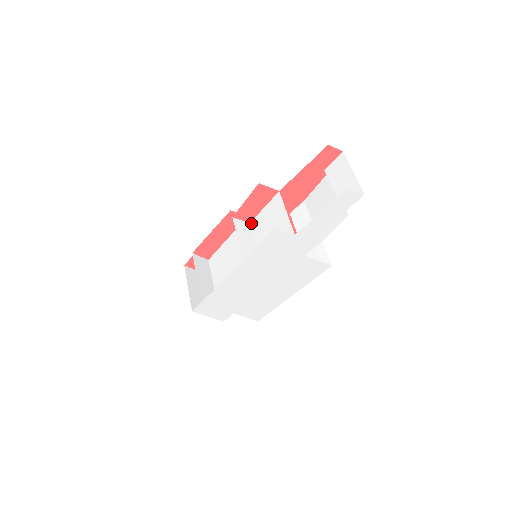
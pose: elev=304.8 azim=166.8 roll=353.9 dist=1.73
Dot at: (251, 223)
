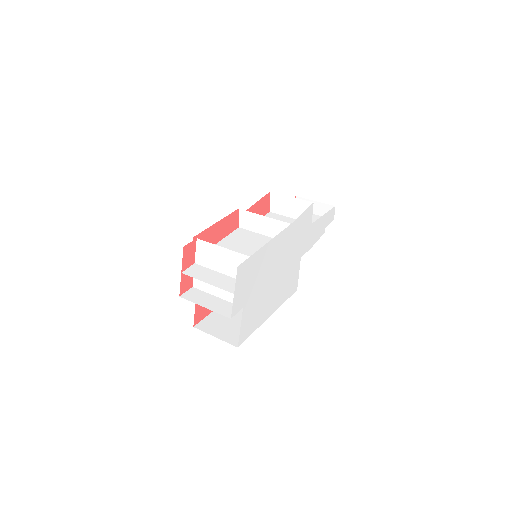
Dot at: (248, 229)
